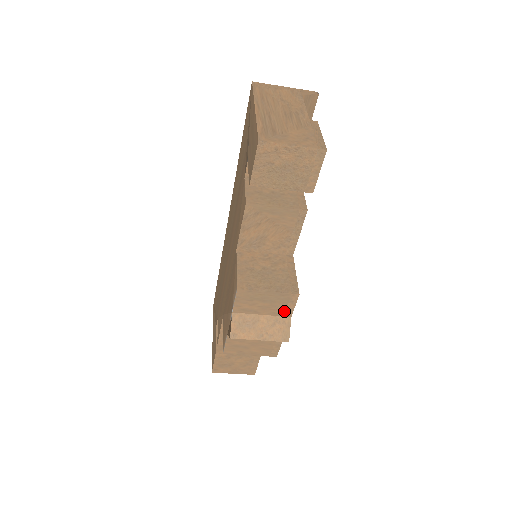
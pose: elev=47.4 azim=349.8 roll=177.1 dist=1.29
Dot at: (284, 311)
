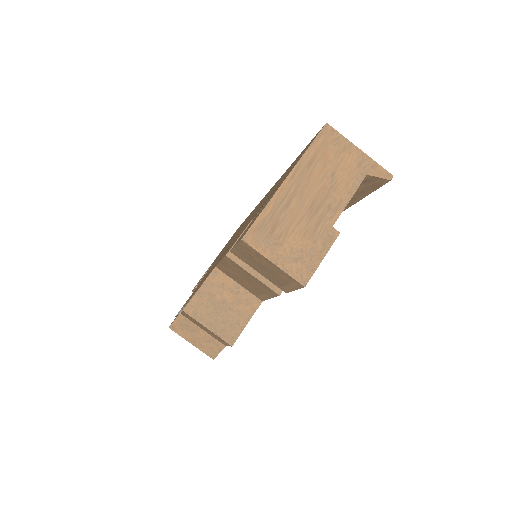
Dot at: (220, 341)
